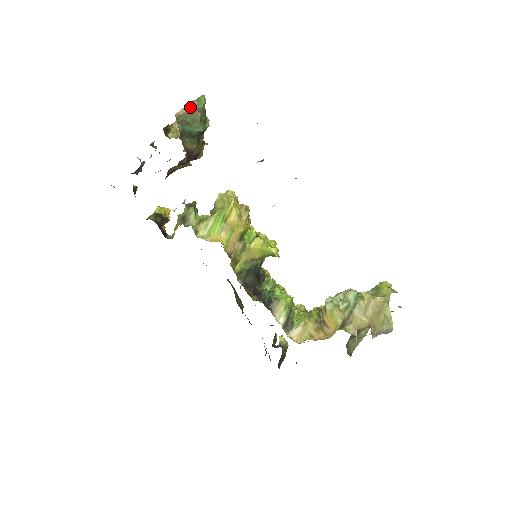
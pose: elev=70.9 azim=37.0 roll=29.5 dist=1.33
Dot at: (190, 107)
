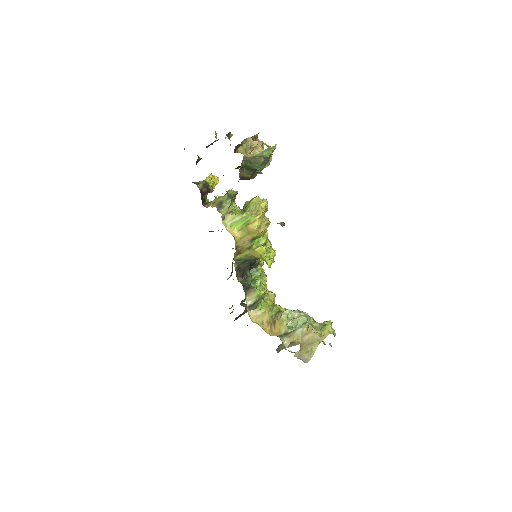
Dot at: (258, 154)
